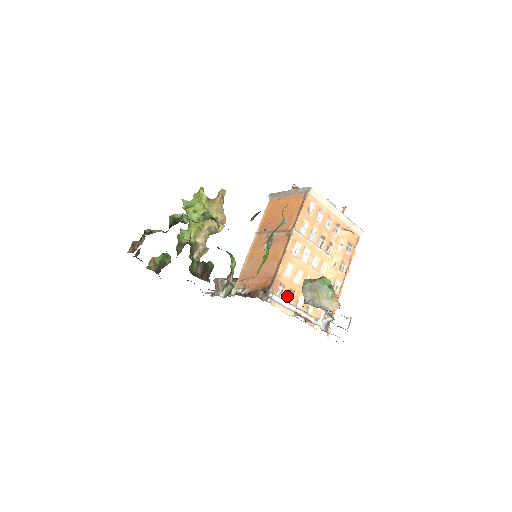
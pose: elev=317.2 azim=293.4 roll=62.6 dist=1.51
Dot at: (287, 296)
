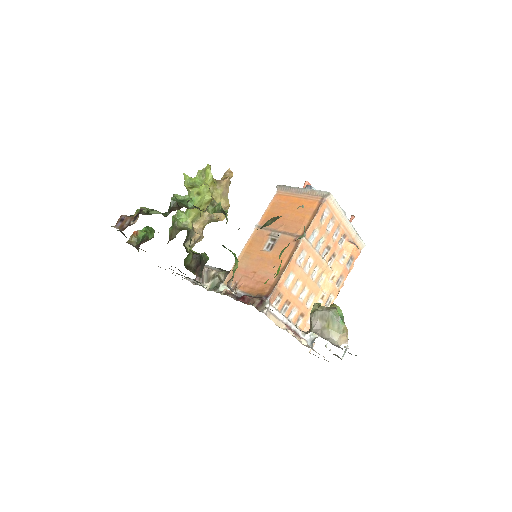
Dot at: (282, 307)
